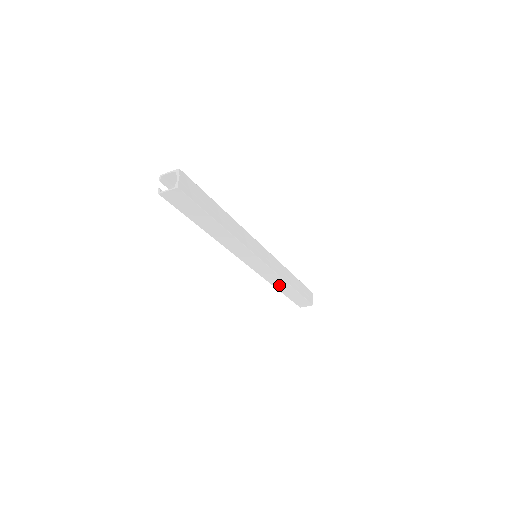
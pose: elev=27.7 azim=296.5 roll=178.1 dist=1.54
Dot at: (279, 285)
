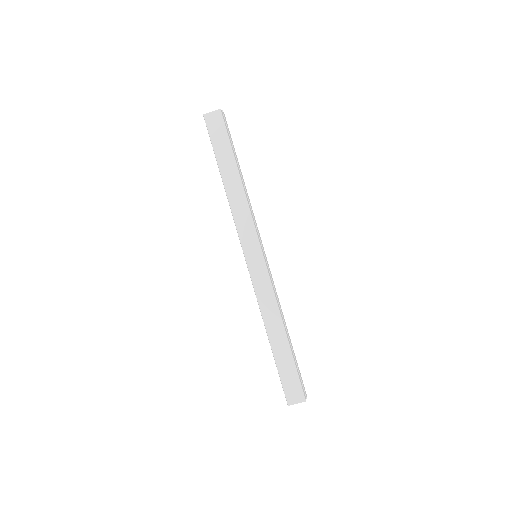
Dot at: (270, 321)
